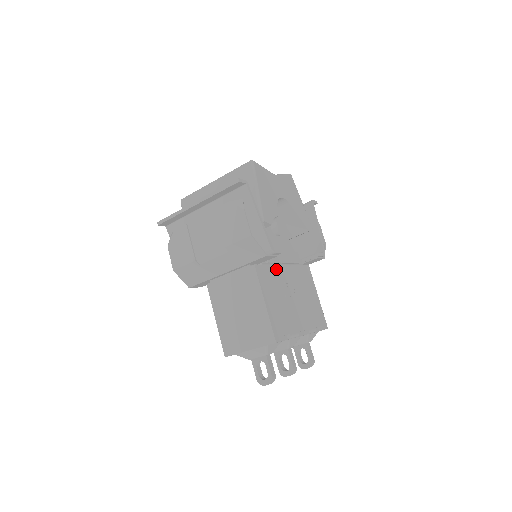
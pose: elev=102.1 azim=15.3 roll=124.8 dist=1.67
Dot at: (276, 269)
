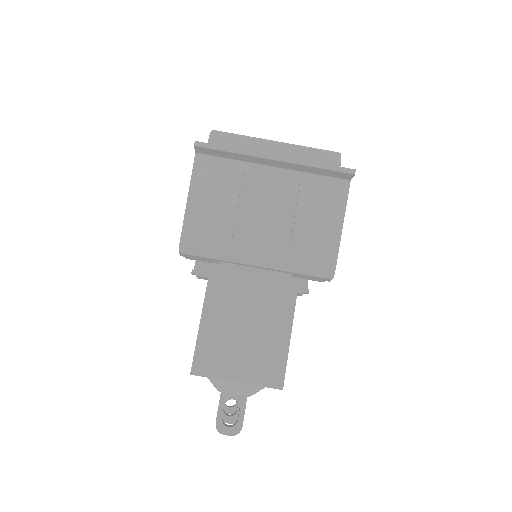
Dot at: occluded
